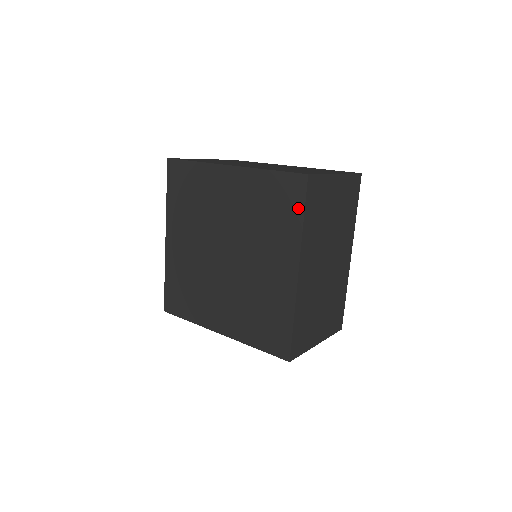
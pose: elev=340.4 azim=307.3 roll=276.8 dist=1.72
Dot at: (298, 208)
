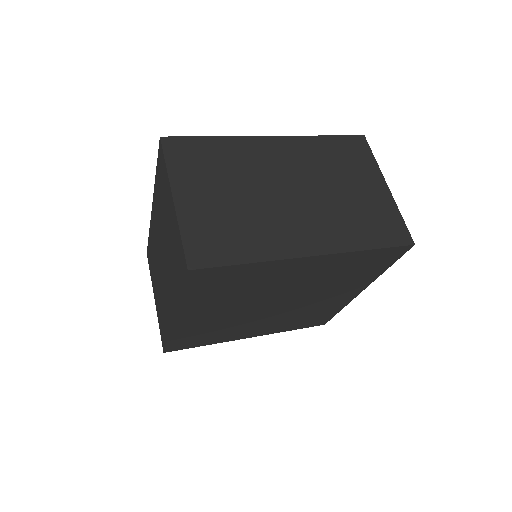
Dot at: (388, 264)
